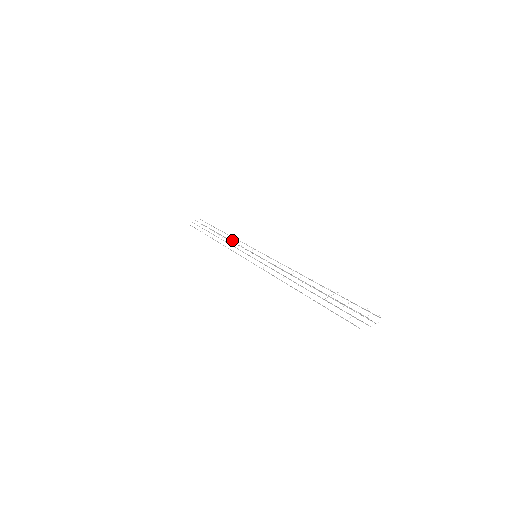
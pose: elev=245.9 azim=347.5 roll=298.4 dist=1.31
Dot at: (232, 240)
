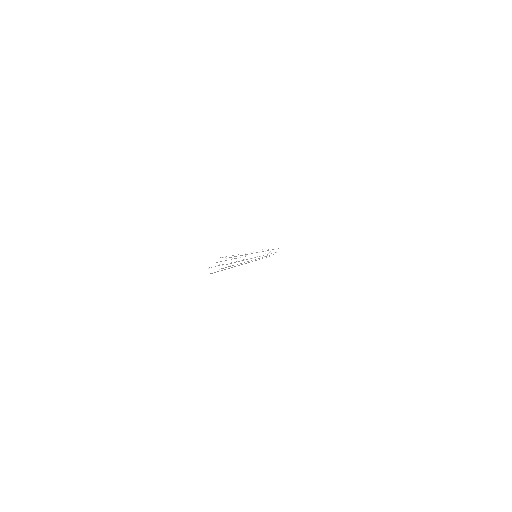
Dot at: (262, 252)
